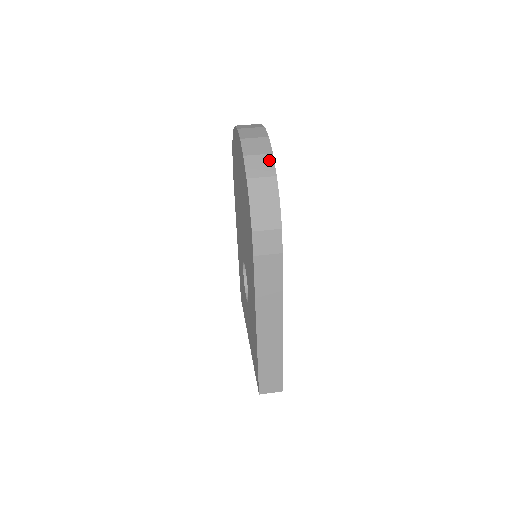
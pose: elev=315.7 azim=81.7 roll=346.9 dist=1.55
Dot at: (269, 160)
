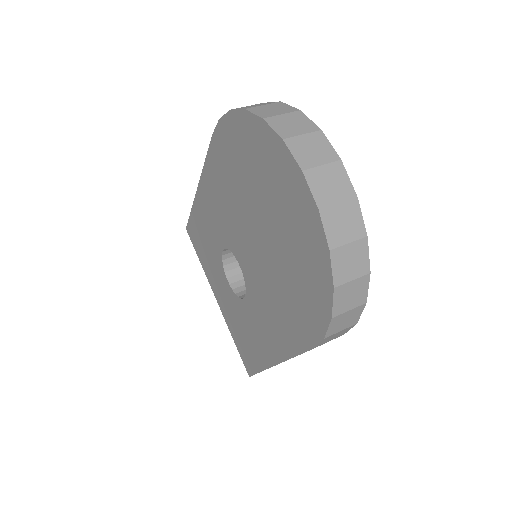
Dot at: (362, 249)
